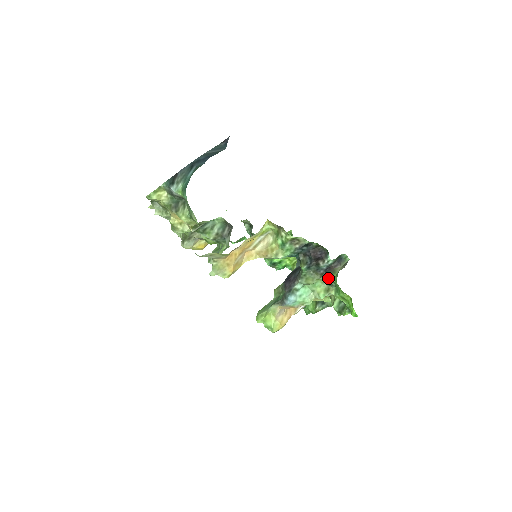
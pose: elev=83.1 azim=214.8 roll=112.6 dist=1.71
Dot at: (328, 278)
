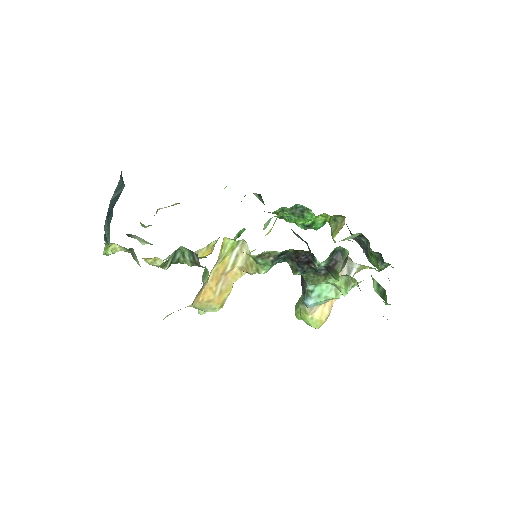
Dot at: (334, 278)
